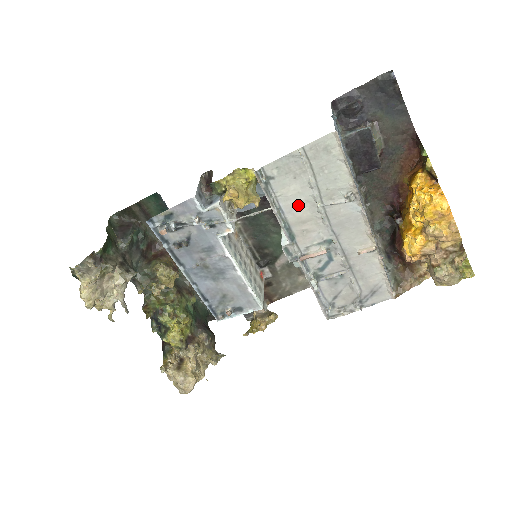
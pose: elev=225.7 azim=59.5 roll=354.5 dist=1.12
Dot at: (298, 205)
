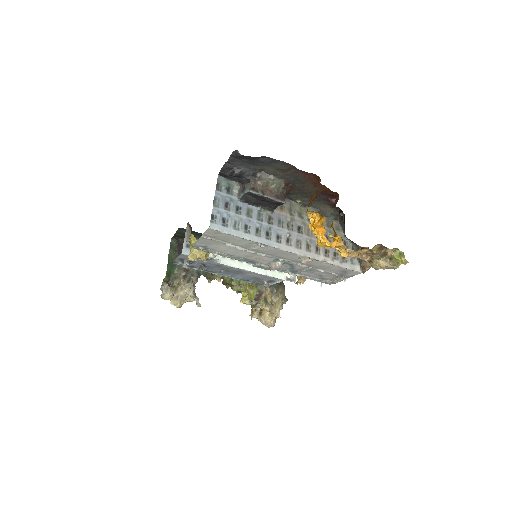
Dot at: (236, 252)
